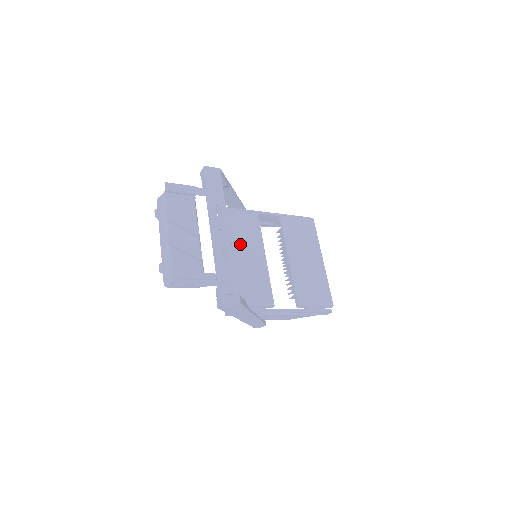
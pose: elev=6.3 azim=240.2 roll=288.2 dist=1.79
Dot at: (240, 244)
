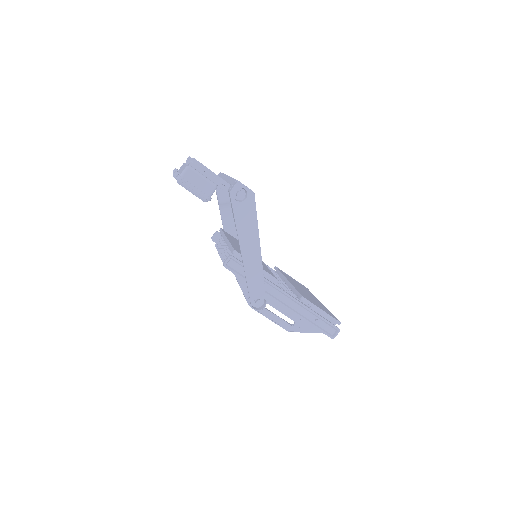
Dot at: occluded
